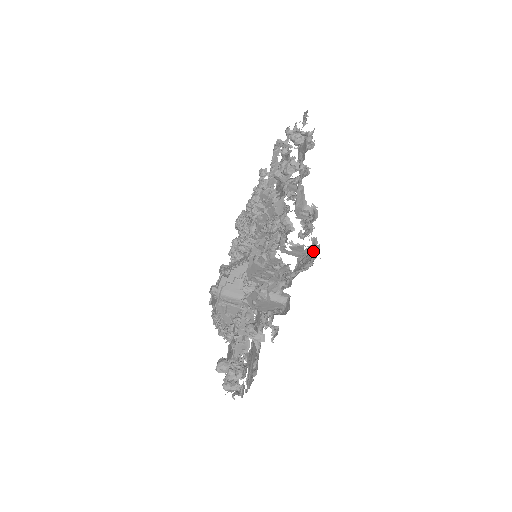
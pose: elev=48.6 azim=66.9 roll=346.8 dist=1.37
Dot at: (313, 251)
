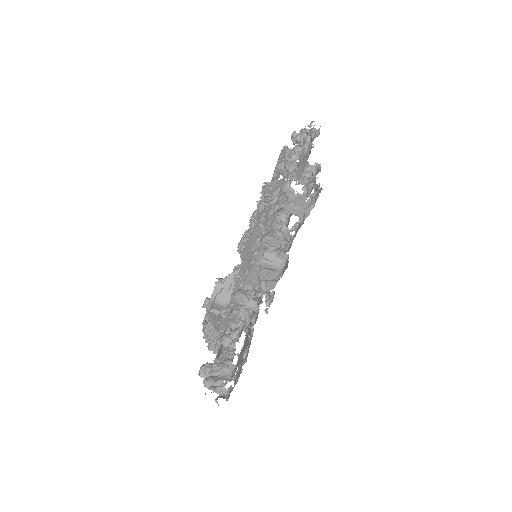
Dot at: (315, 196)
